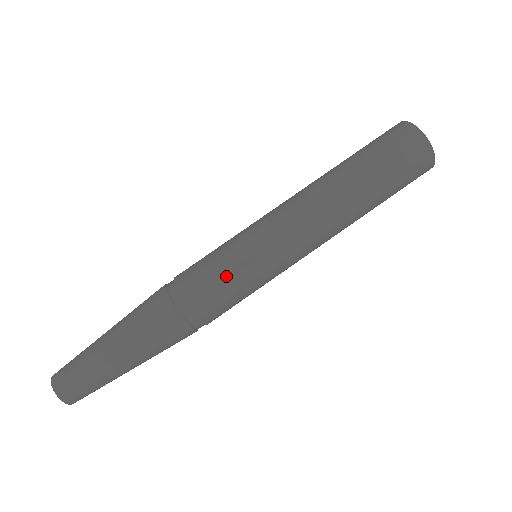
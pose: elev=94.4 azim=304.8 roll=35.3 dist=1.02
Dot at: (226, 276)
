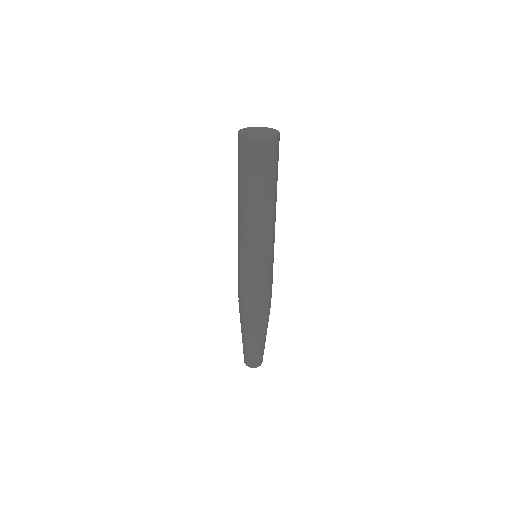
Dot at: (257, 284)
